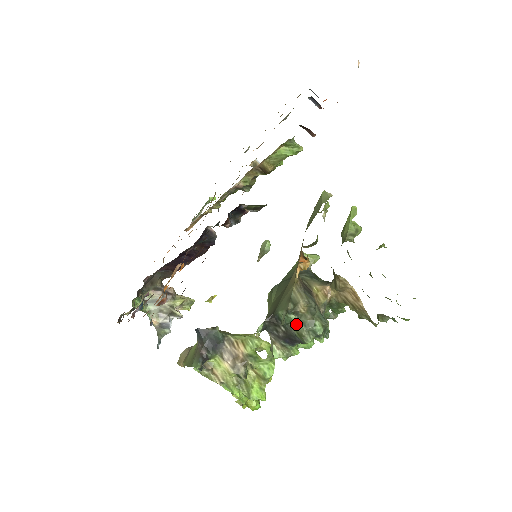
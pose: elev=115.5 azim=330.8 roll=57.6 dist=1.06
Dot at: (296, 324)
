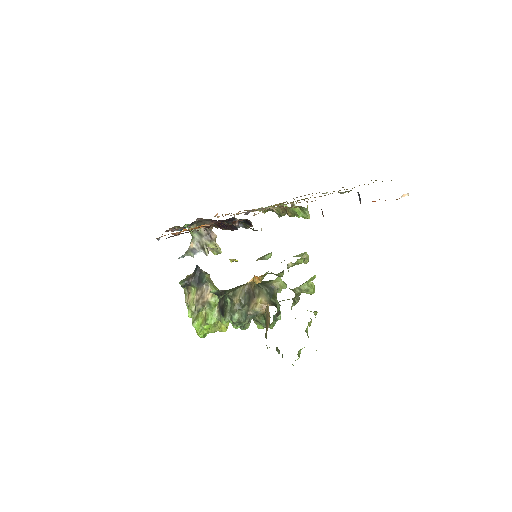
Dot at: (228, 306)
